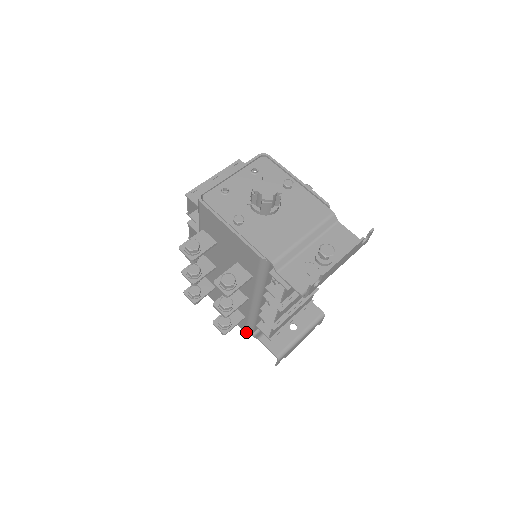
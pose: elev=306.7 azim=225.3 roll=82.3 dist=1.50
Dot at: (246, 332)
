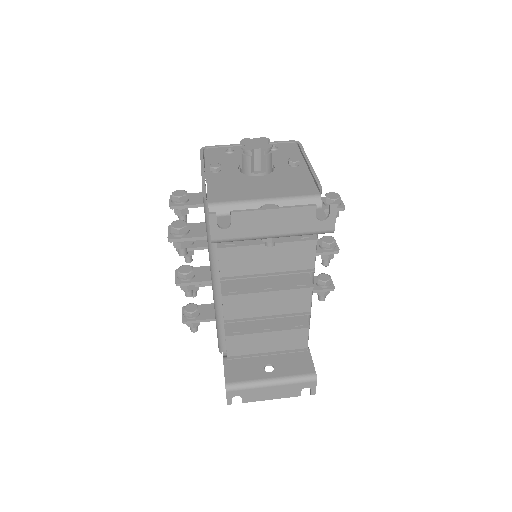
Dot at: (219, 348)
